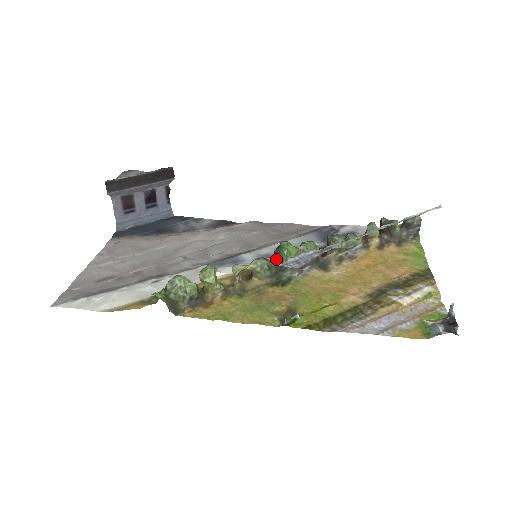
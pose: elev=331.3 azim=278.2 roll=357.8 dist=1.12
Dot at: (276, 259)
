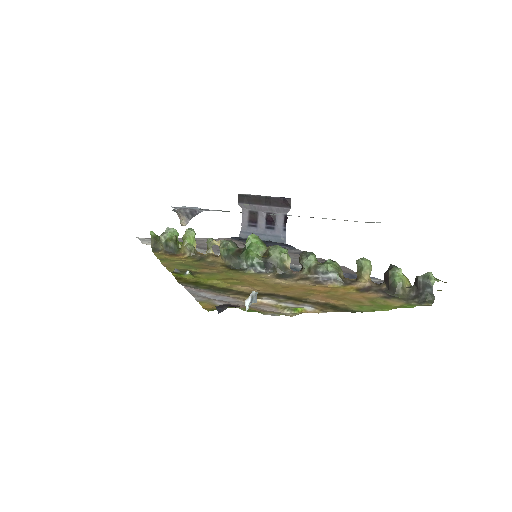
Dot at: (243, 248)
